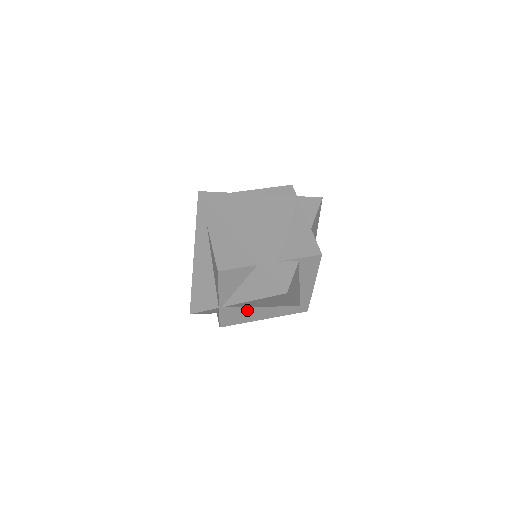
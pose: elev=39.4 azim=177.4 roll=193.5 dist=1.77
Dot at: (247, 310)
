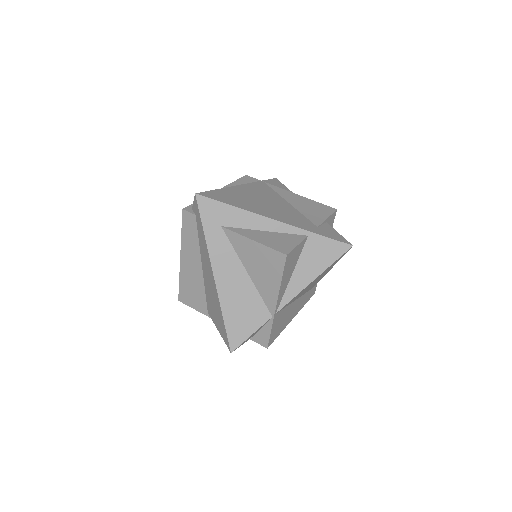
Dot at: (287, 310)
